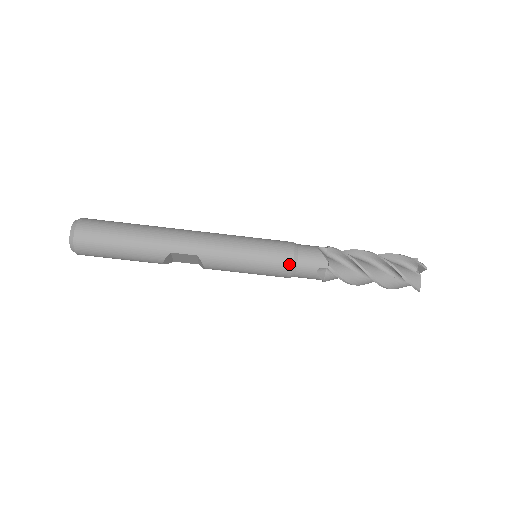
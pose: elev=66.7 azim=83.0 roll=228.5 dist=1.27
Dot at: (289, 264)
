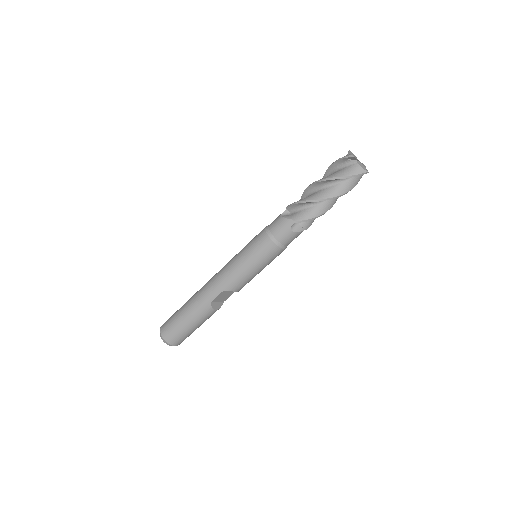
Dot at: (272, 244)
